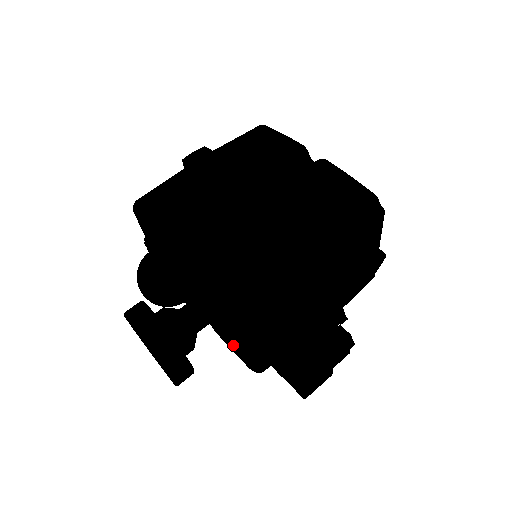
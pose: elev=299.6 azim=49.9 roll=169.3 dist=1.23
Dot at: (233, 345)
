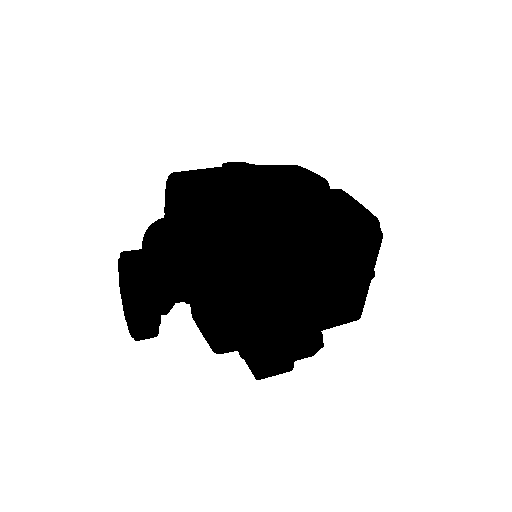
Dot at: (206, 320)
